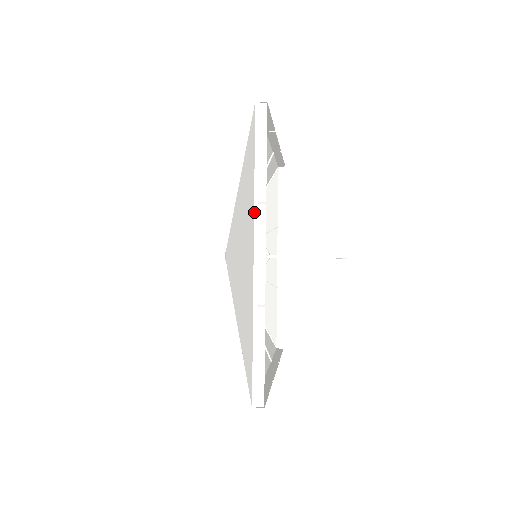
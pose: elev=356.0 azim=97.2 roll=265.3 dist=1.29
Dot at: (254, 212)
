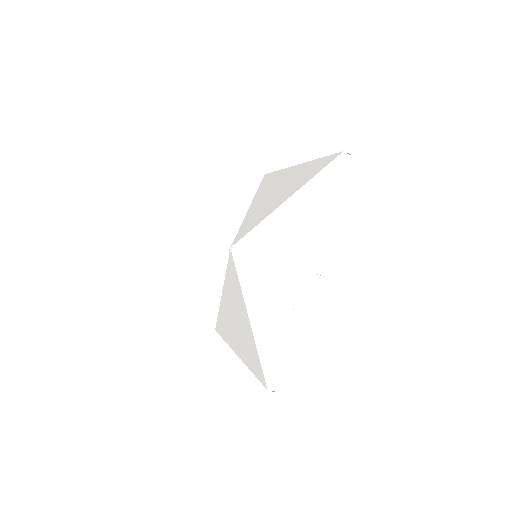
Dot at: (286, 168)
